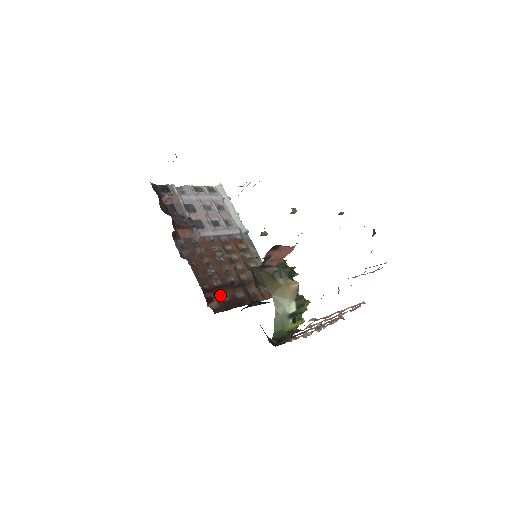
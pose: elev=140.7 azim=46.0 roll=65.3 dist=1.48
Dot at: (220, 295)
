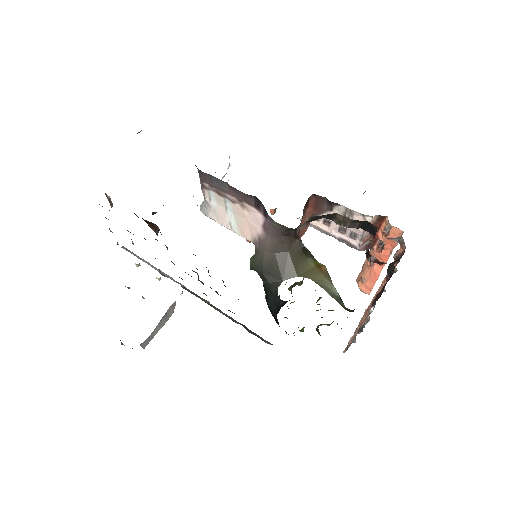
Dot at: occluded
